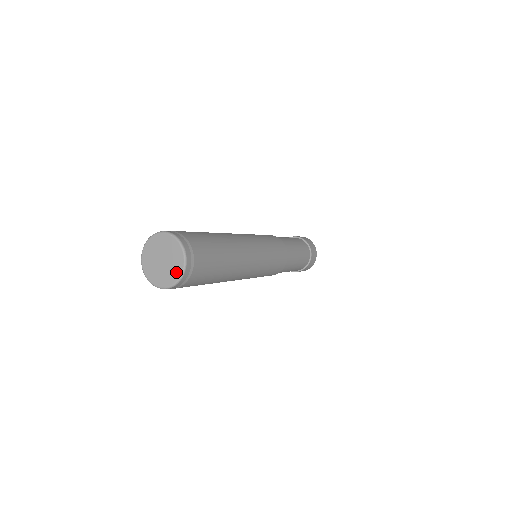
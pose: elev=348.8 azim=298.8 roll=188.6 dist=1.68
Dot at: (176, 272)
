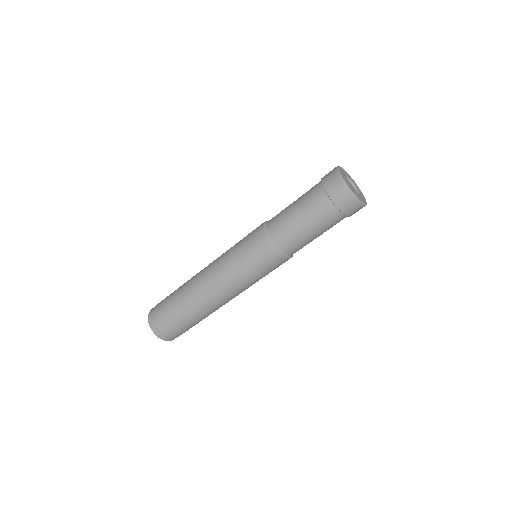
Dot at: occluded
